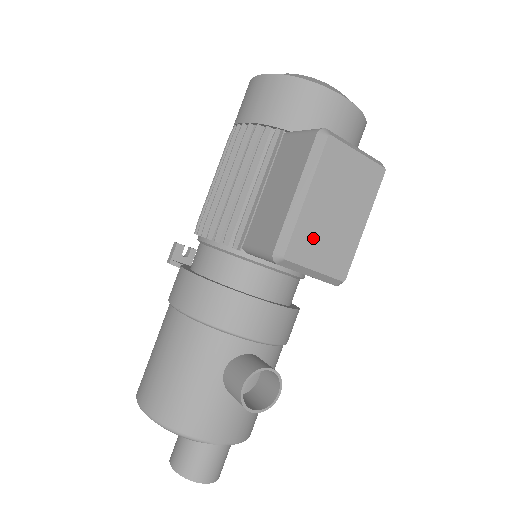
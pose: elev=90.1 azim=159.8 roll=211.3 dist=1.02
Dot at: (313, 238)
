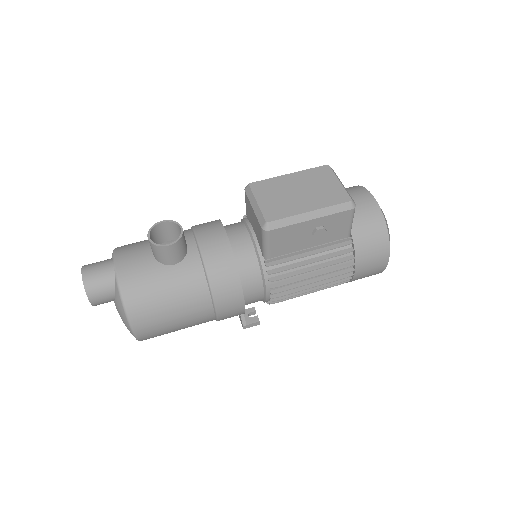
Dot at: (273, 190)
